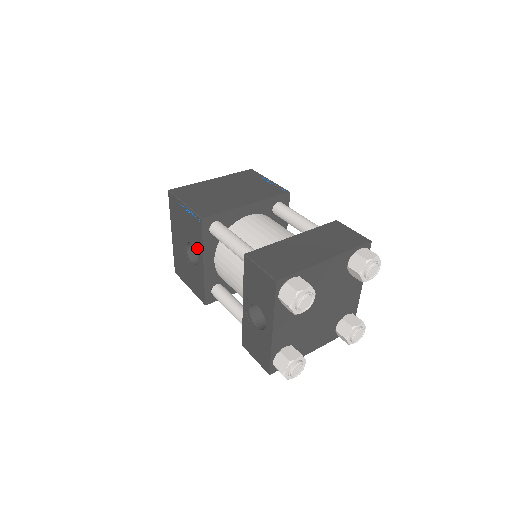
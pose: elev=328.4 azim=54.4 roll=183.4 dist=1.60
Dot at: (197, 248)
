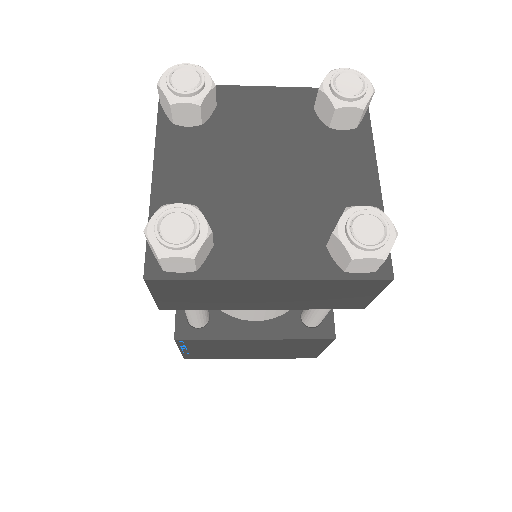
Dot at: occluded
